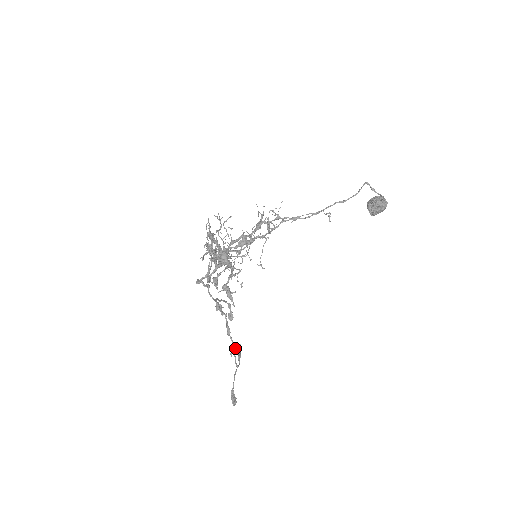
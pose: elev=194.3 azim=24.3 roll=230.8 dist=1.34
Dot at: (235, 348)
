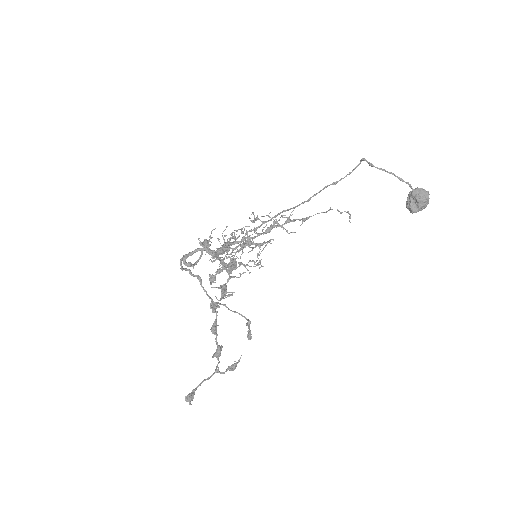
Dot at: (219, 350)
